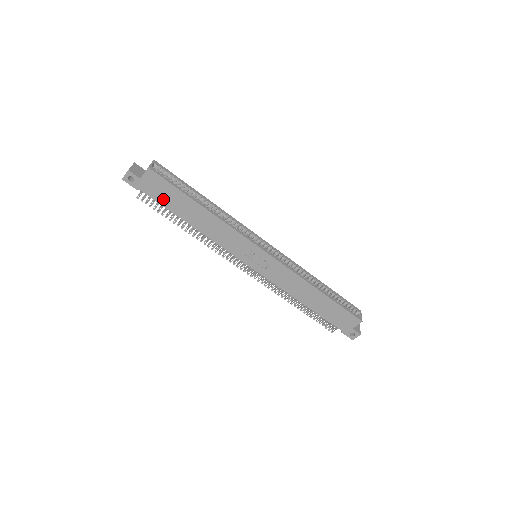
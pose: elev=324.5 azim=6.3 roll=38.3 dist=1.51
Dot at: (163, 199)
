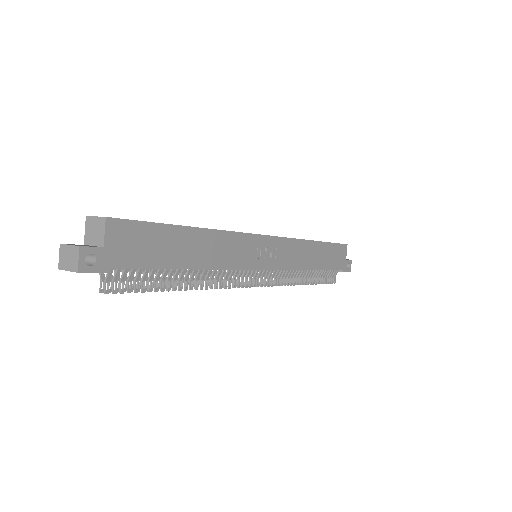
Dot at: (147, 257)
